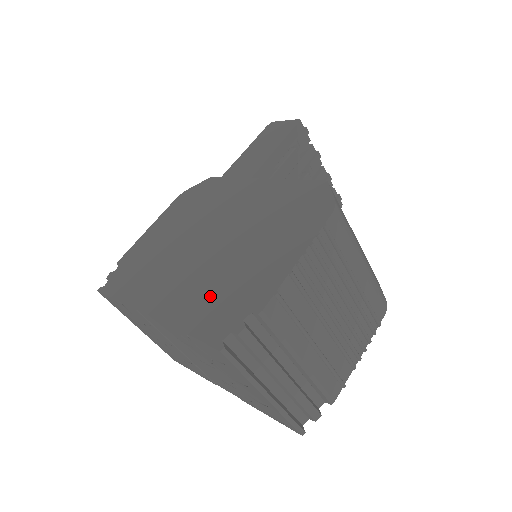
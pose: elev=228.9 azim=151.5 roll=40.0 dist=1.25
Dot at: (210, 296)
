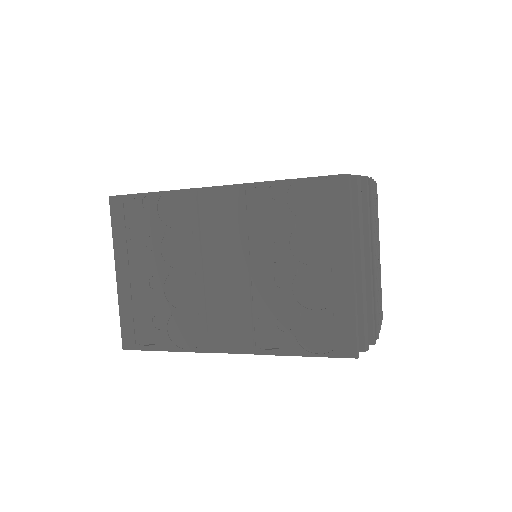
Dot at: occluded
